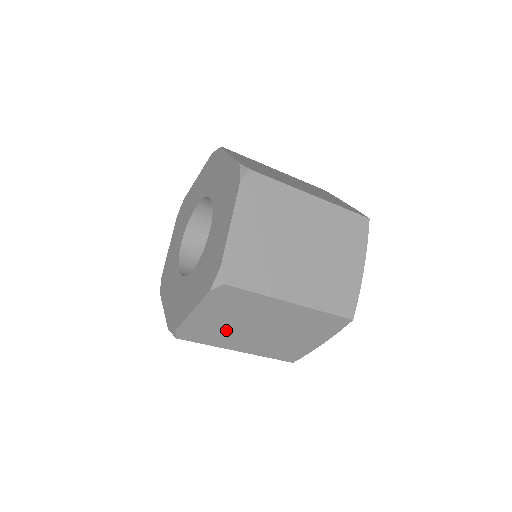
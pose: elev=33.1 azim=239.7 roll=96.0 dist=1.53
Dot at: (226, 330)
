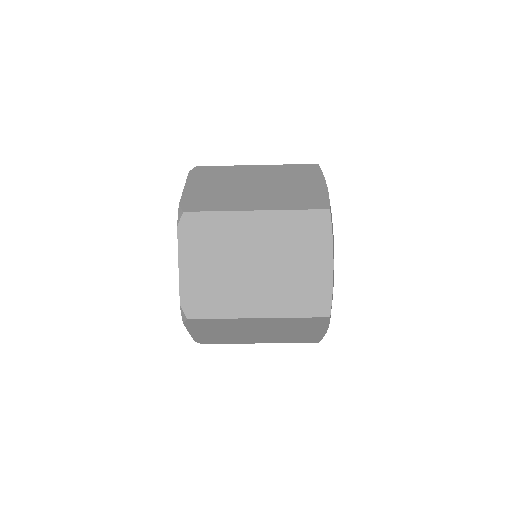
Dot at: (224, 283)
